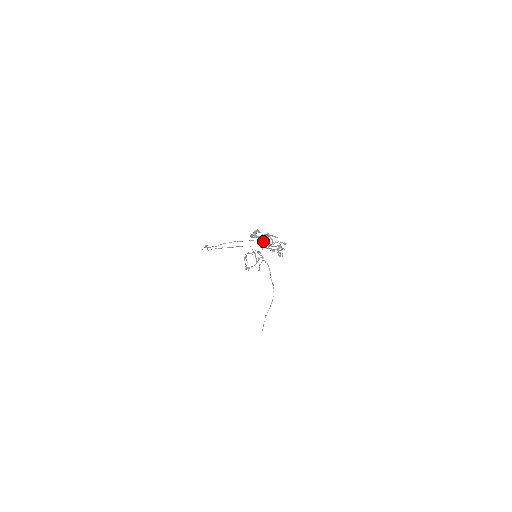
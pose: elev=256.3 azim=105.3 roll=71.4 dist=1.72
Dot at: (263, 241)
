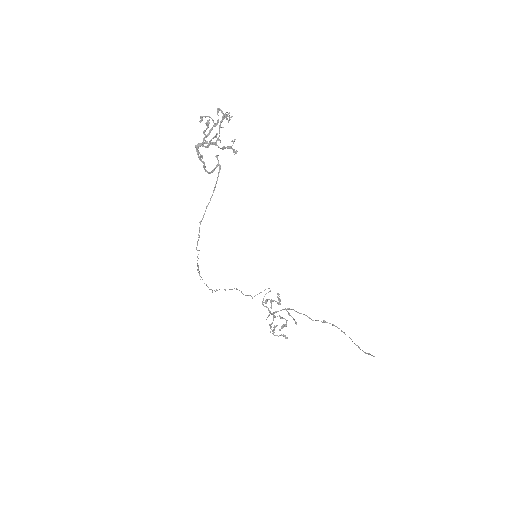
Dot at: occluded
